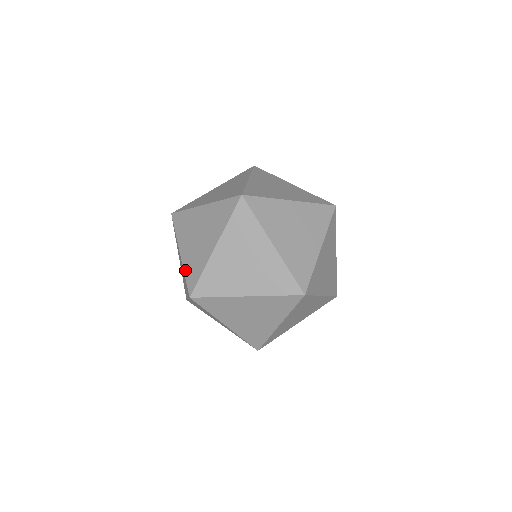
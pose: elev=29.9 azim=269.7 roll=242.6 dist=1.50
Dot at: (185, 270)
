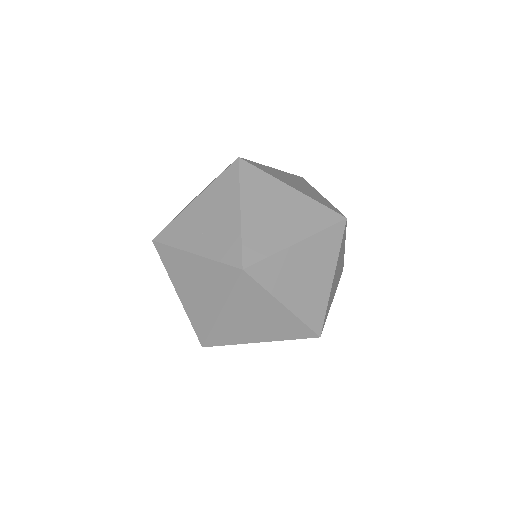
Dot at: occluded
